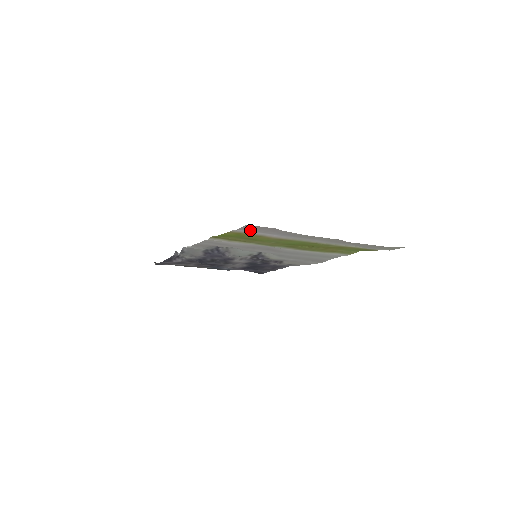
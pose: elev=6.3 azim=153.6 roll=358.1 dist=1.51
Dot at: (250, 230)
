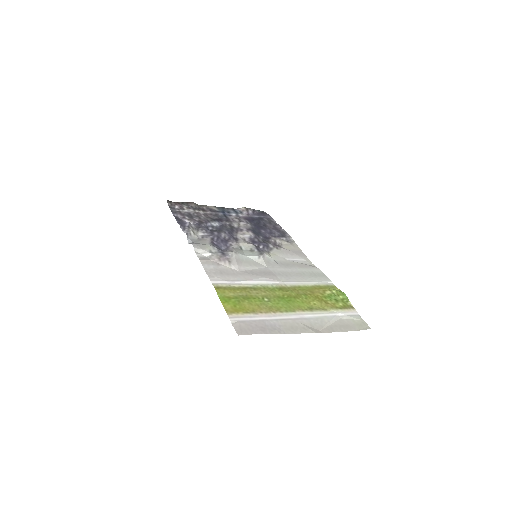
Dot at: (243, 323)
